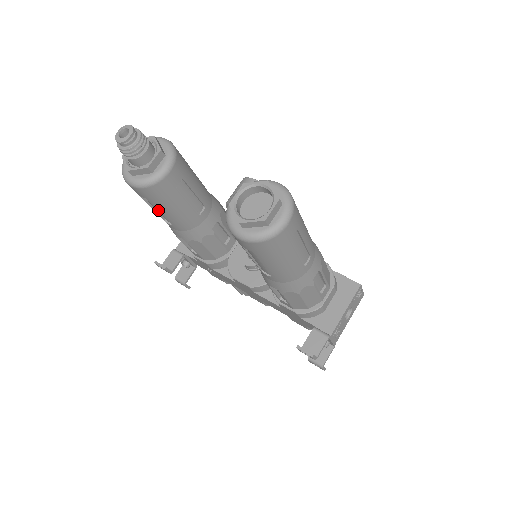
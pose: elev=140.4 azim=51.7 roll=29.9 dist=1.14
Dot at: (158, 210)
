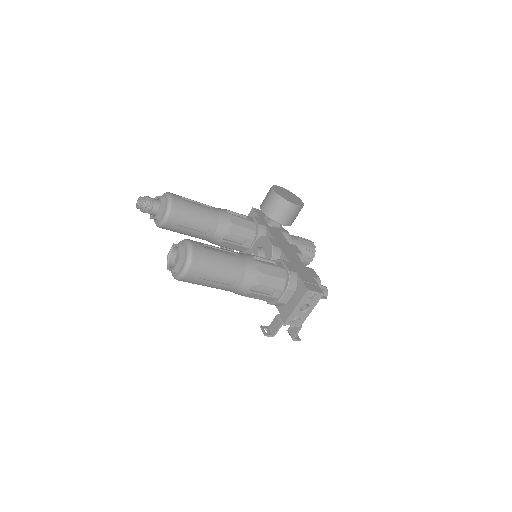
Dot at: occluded
